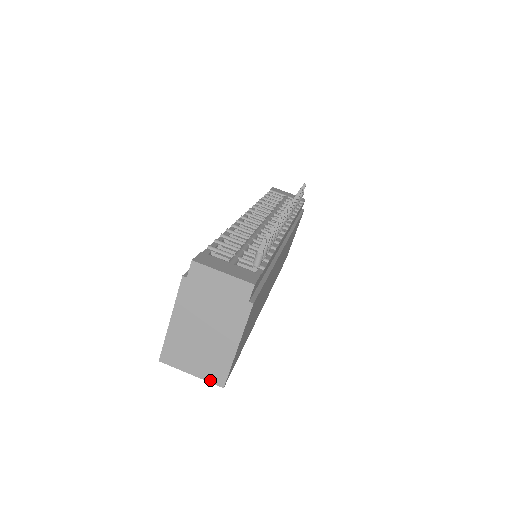
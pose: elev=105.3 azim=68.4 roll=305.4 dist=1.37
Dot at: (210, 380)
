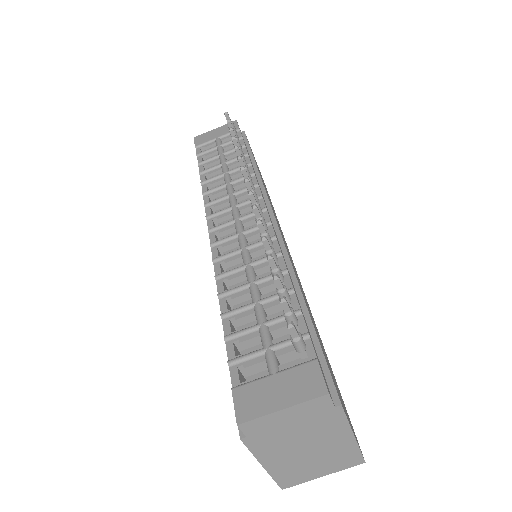
Dot at: (346, 467)
